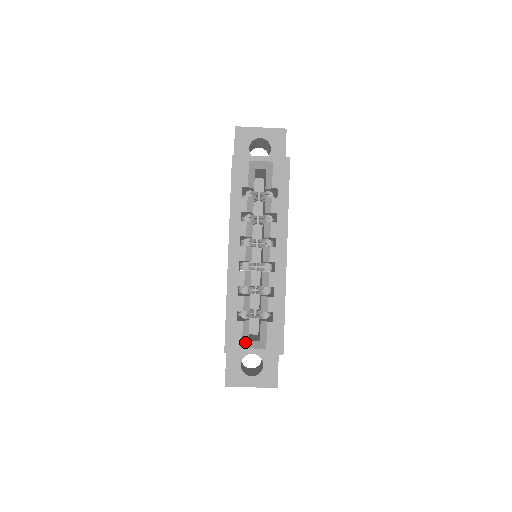
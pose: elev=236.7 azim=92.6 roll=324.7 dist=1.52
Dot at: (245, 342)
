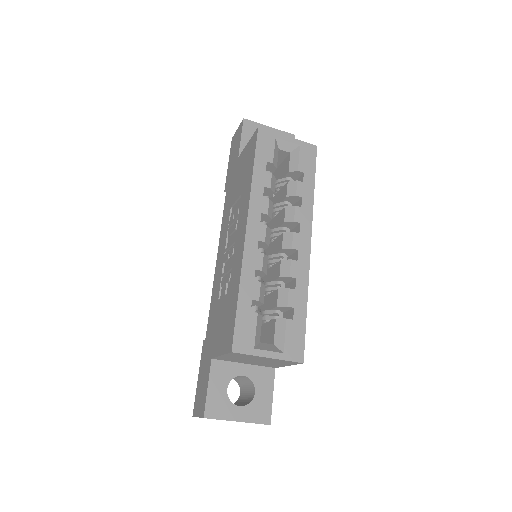
Dot at: (257, 342)
